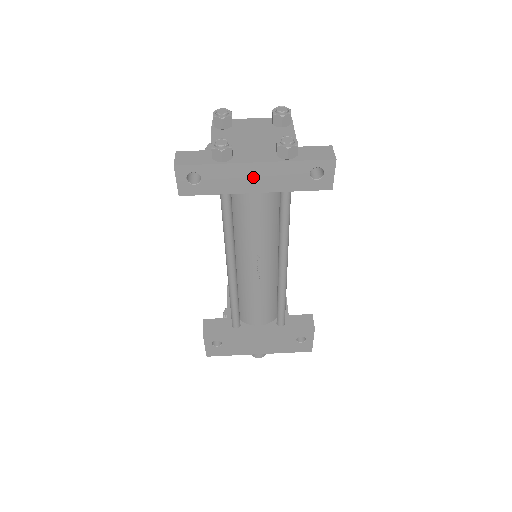
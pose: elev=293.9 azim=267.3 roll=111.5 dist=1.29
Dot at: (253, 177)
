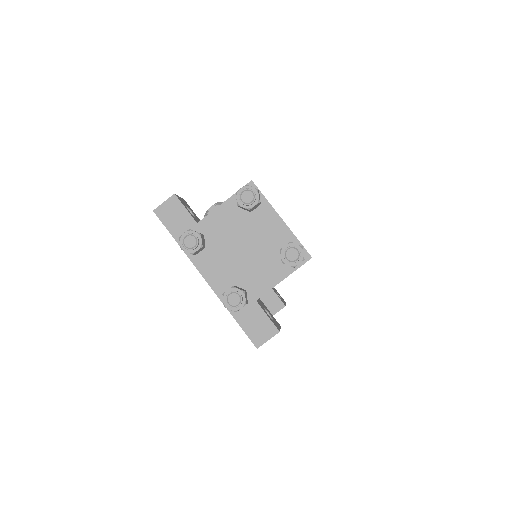
Dot at: occluded
